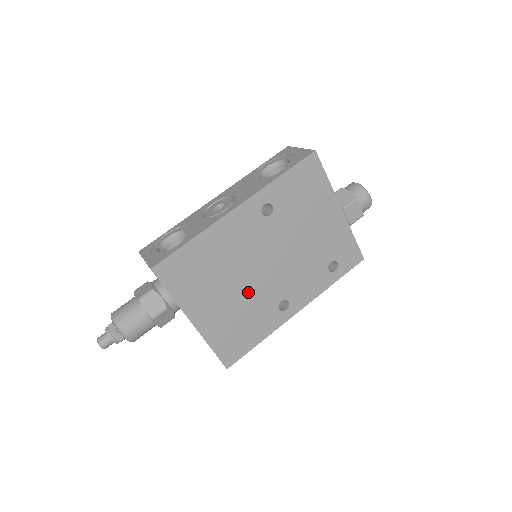
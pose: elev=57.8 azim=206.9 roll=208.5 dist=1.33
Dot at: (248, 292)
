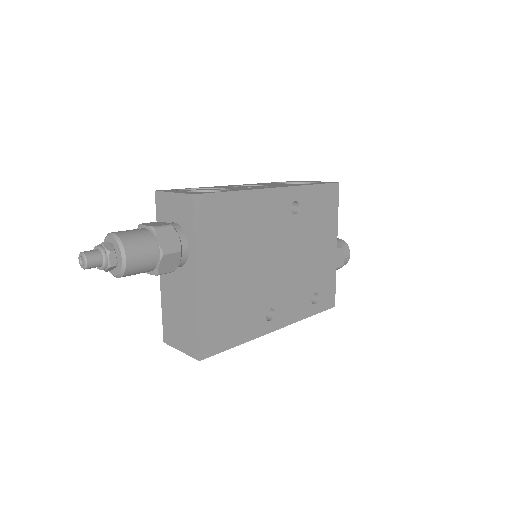
Dot at: (252, 279)
